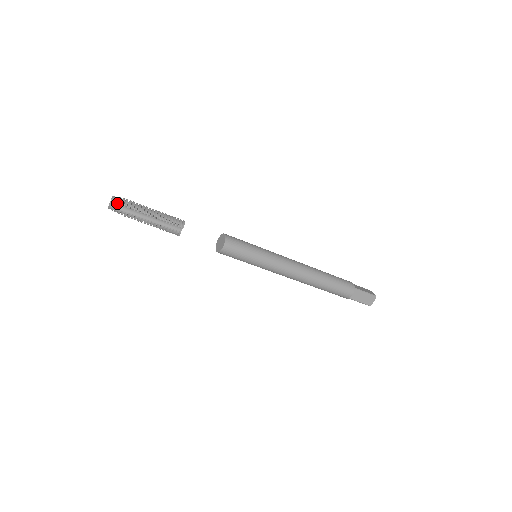
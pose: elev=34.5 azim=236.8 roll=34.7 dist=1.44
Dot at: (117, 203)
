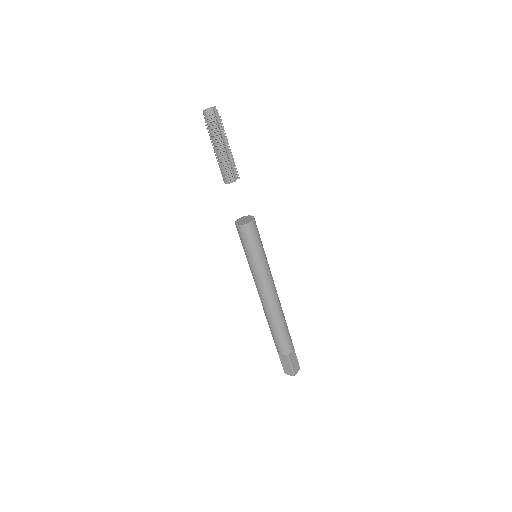
Dot at: (217, 112)
